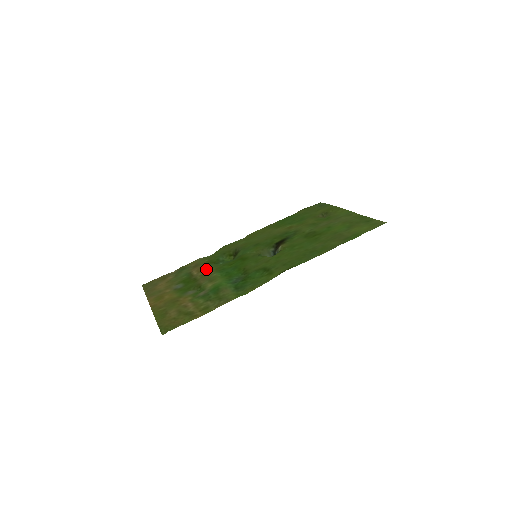
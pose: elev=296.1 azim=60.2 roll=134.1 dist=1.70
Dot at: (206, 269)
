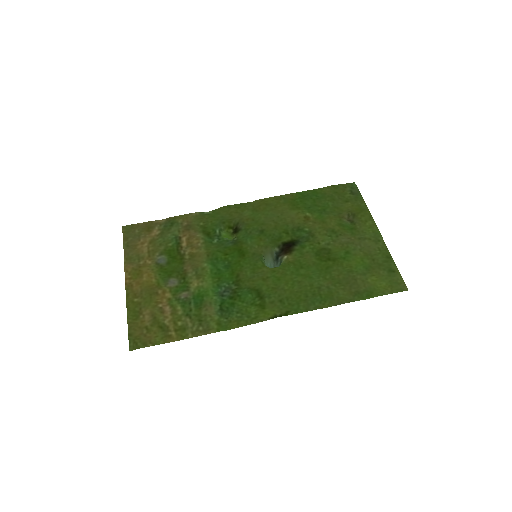
Dot at: (197, 246)
